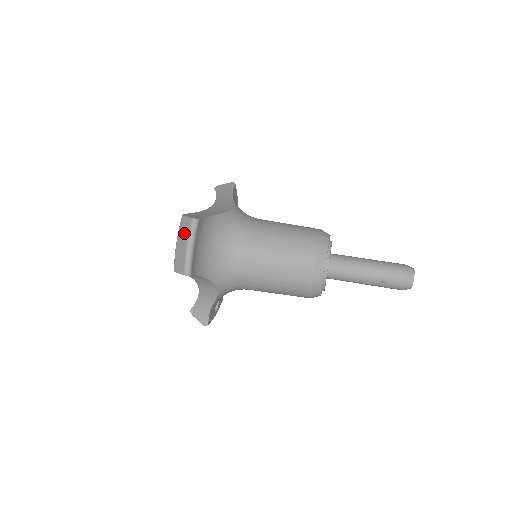
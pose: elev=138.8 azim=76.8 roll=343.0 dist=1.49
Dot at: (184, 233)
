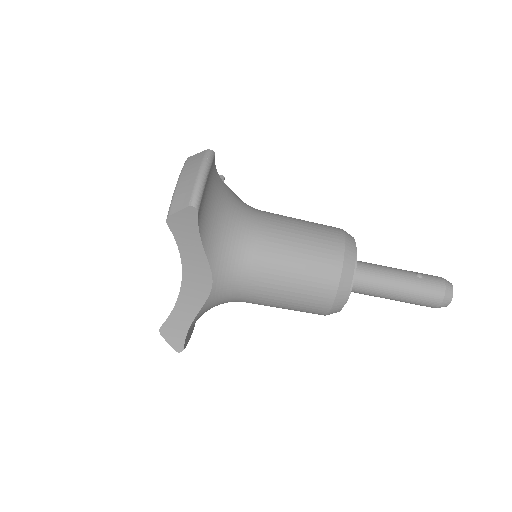
Dot at: occluded
